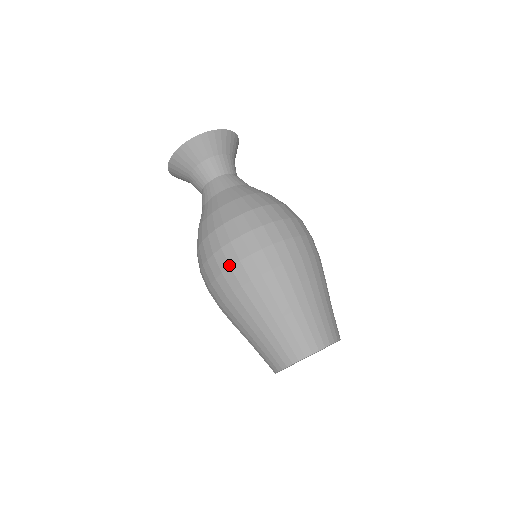
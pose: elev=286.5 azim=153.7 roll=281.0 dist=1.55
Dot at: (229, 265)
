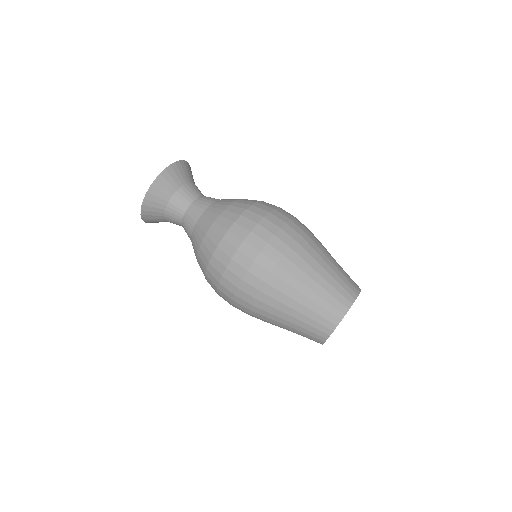
Dot at: (279, 227)
